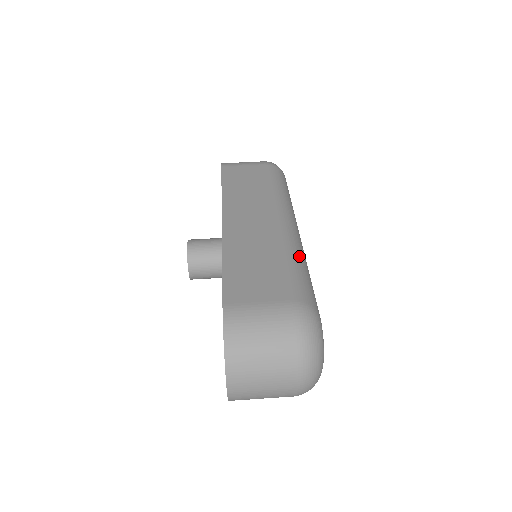
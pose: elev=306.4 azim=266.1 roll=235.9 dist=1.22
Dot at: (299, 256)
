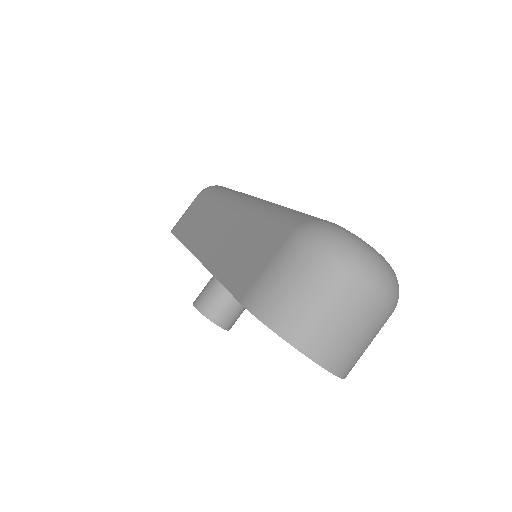
Dot at: (272, 207)
